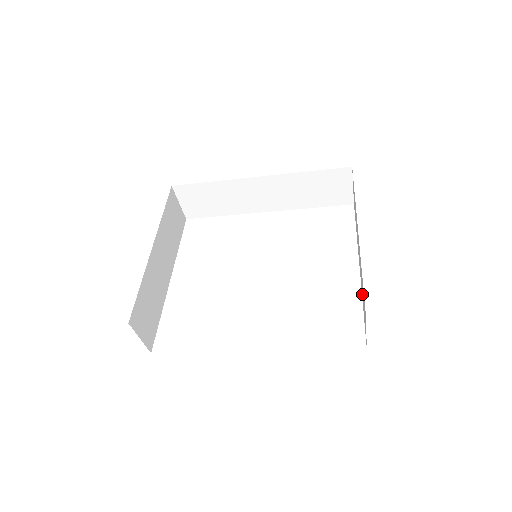
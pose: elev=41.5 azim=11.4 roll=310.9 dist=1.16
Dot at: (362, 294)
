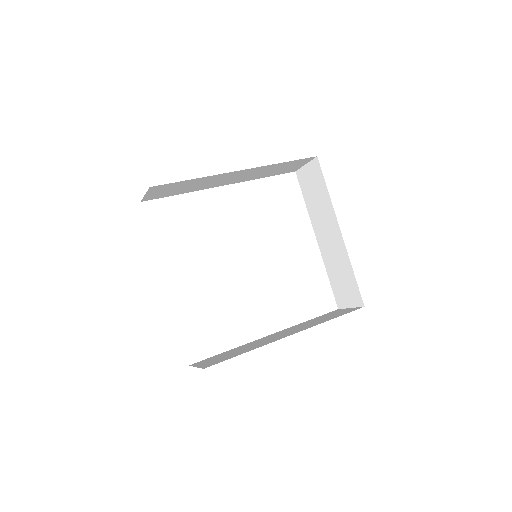
Dot at: (334, 272)
